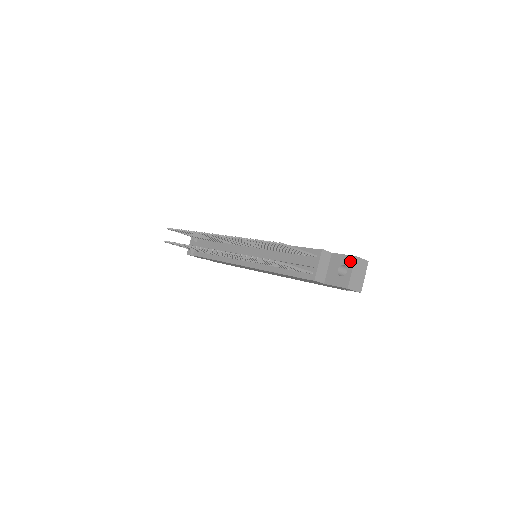
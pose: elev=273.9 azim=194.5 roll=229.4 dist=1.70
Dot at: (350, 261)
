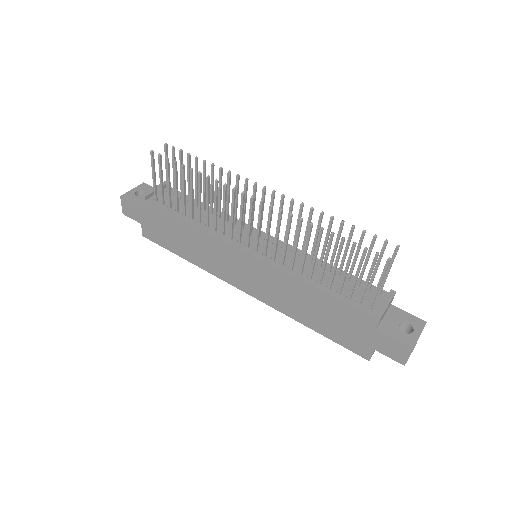
Dot at: (419, 323)
